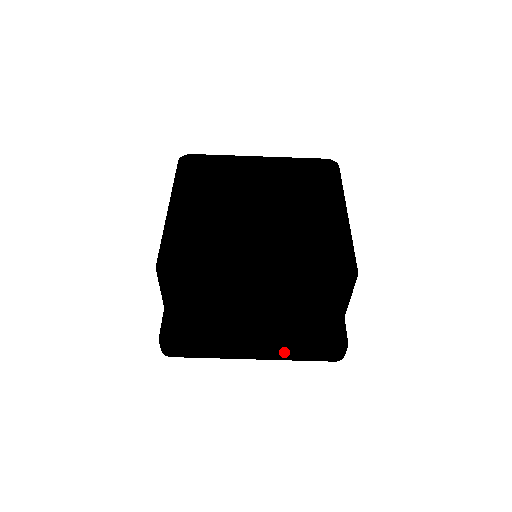
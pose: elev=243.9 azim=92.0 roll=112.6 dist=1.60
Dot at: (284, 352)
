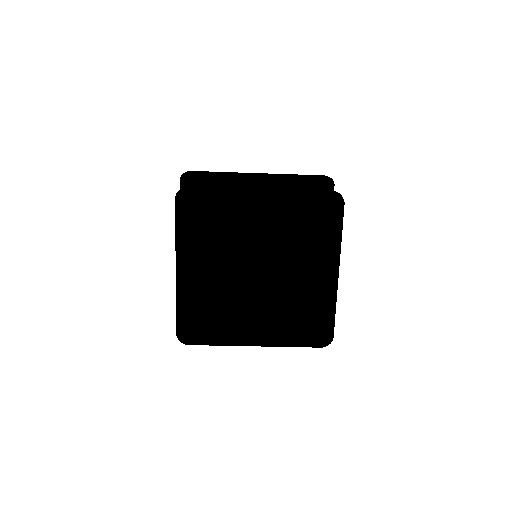
Dot at: occluded
